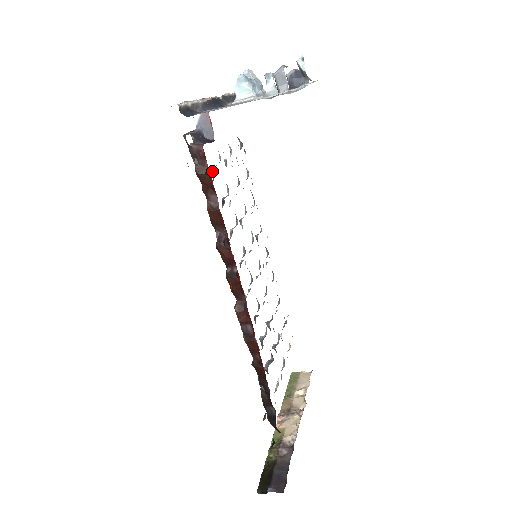
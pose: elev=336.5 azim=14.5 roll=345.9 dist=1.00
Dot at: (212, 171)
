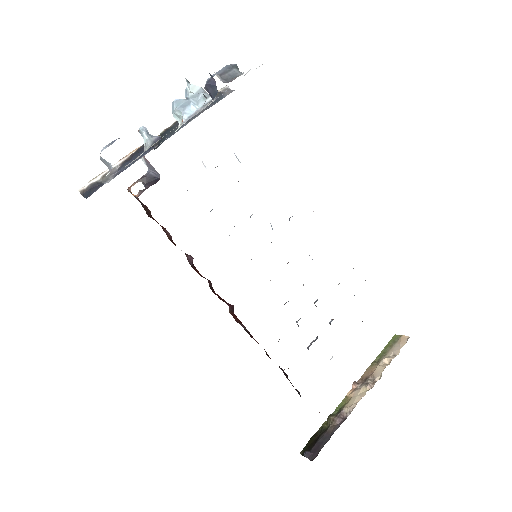
Dot at: occluded
